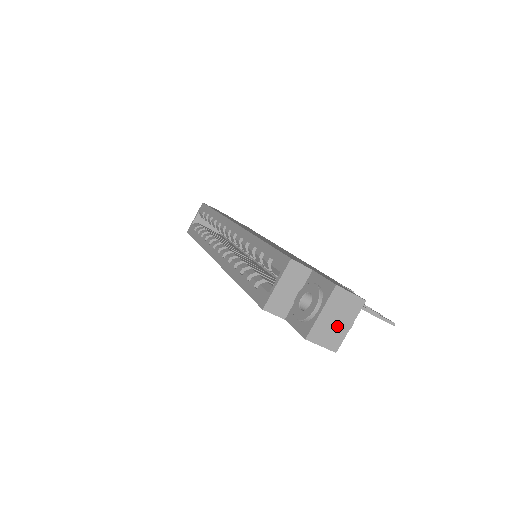
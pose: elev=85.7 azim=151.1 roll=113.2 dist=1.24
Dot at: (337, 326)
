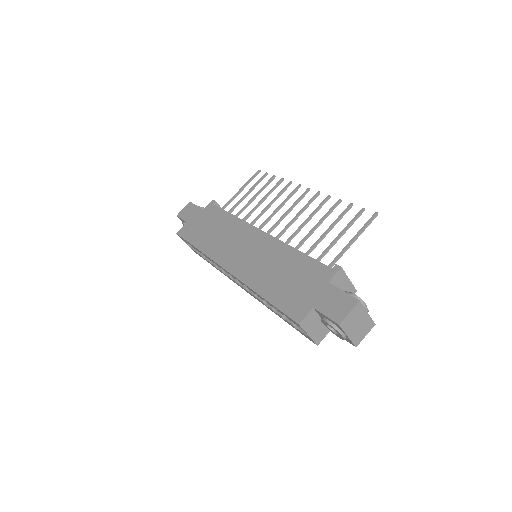
Dot at: (362, 324)
